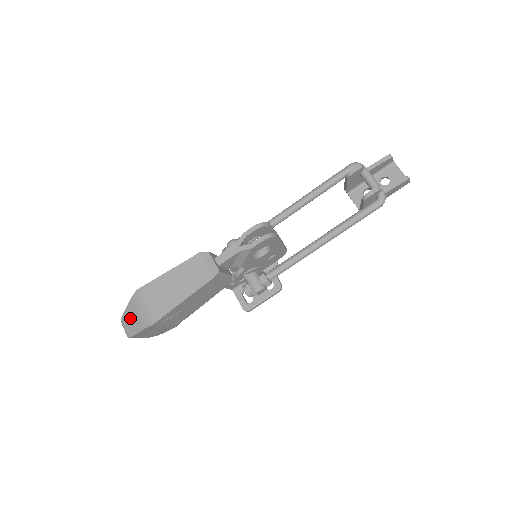
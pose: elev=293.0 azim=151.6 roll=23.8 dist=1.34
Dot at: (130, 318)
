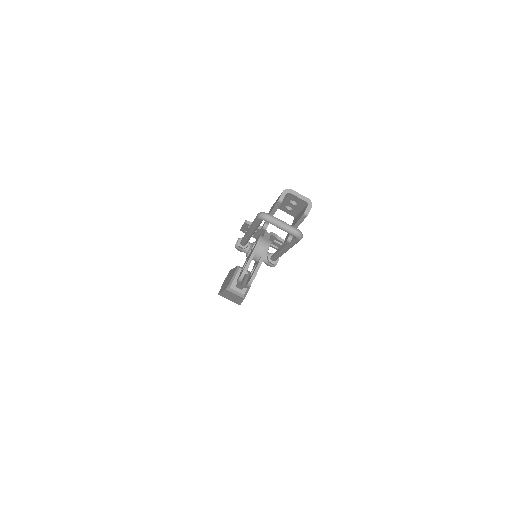
Dot at: occluded
